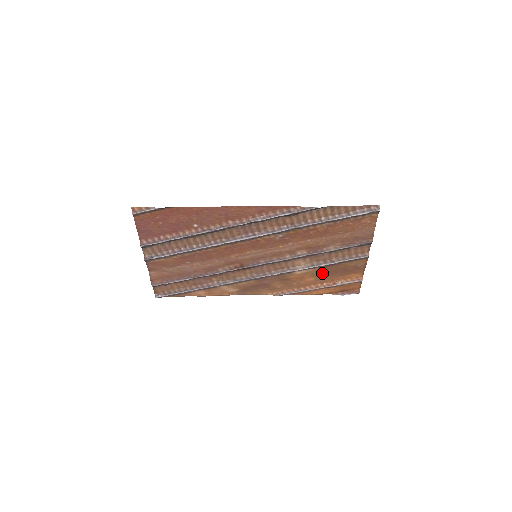
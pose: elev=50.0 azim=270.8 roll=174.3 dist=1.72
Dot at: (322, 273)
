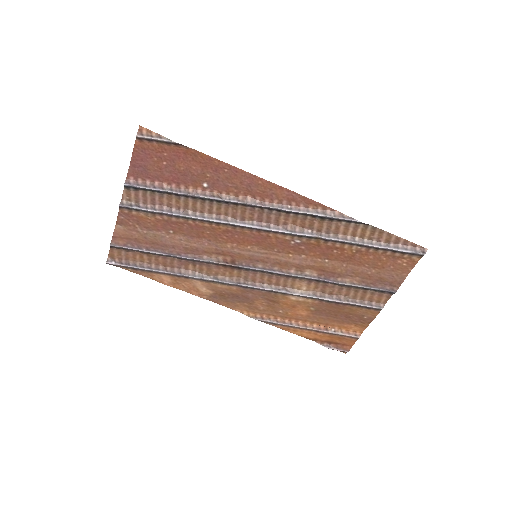
Dot at: (319, 310)
